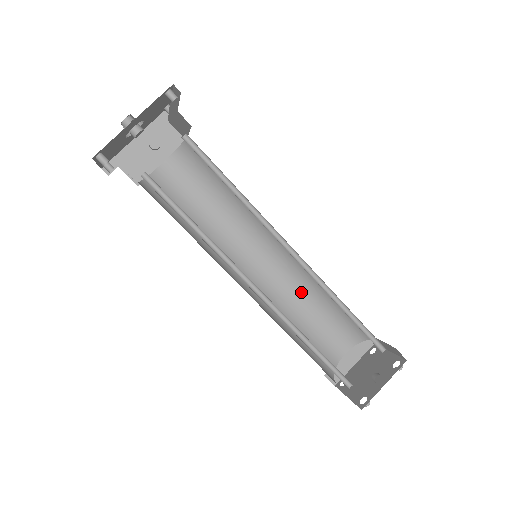
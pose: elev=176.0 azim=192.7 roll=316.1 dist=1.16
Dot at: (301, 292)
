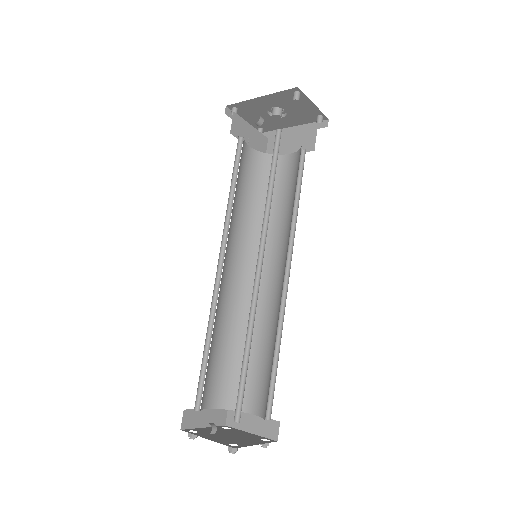
Dot at: (272, 328)
